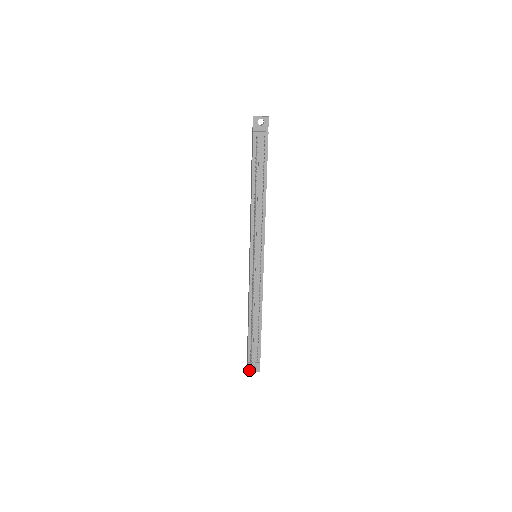
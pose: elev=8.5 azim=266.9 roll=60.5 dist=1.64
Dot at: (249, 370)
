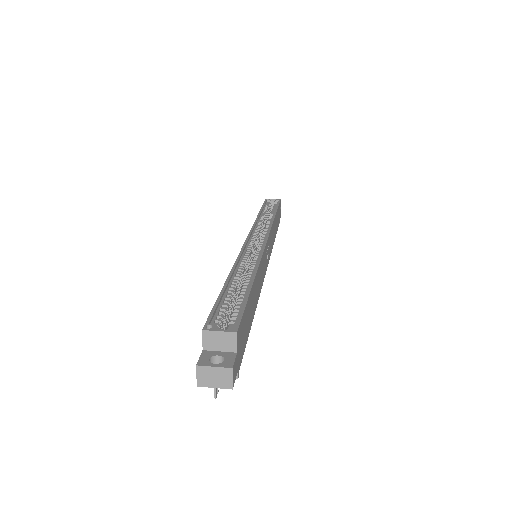
Dot at: occluded
